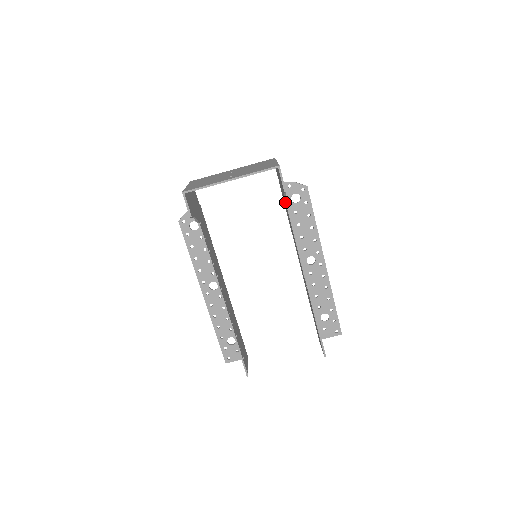
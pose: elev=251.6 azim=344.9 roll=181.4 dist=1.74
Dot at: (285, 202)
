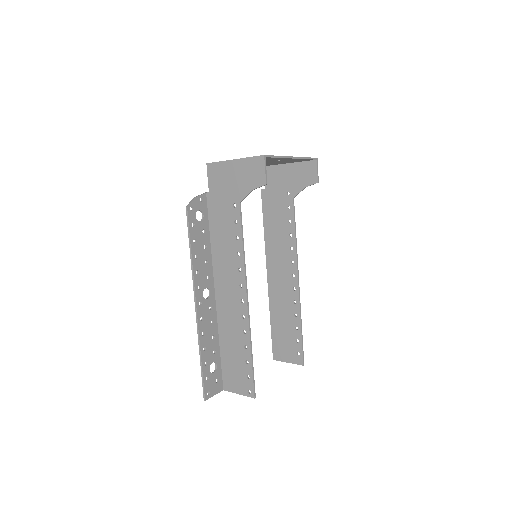
Dot at: (291, 201)
